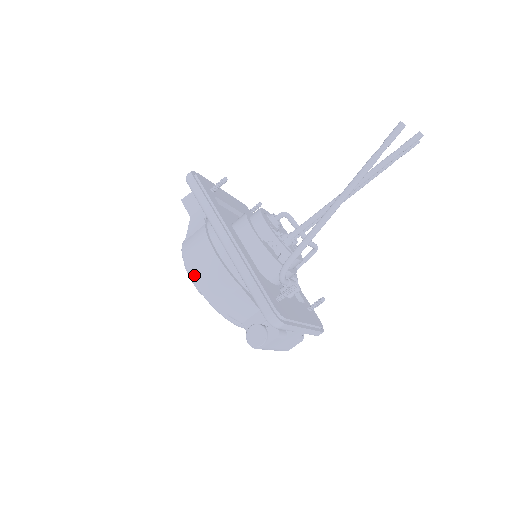
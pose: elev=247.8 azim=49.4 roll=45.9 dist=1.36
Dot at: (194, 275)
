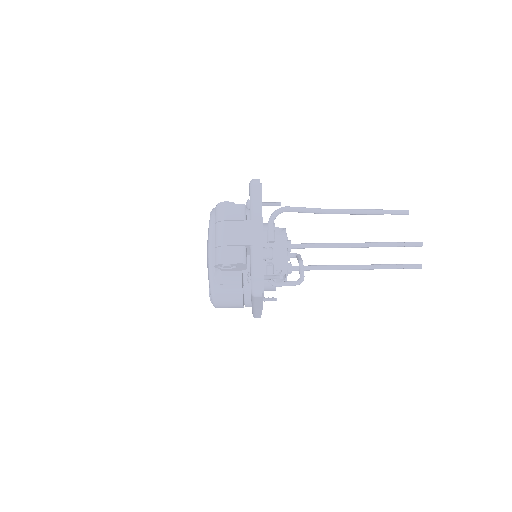
Dot at: occluded
